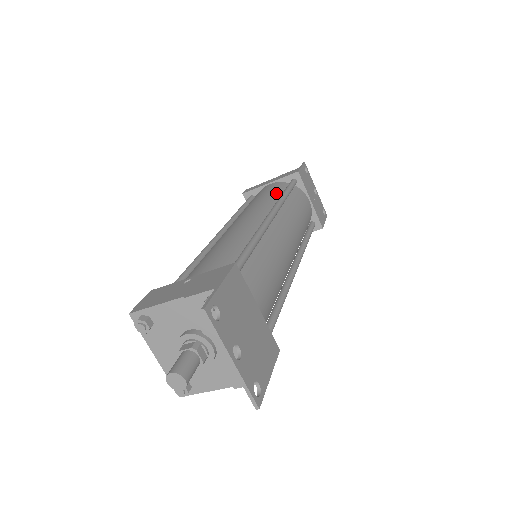
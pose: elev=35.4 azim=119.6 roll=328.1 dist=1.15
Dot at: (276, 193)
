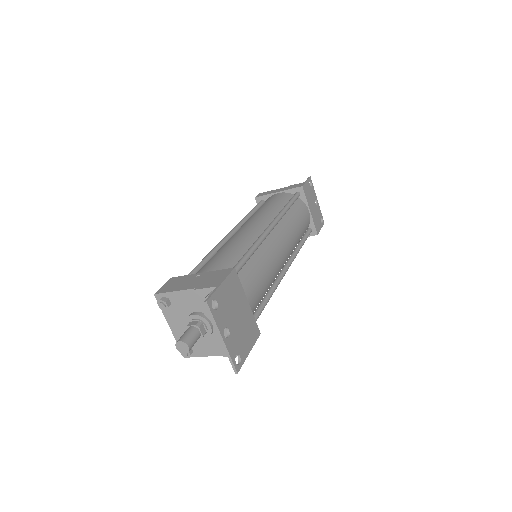
Dot at: (281, 204)
